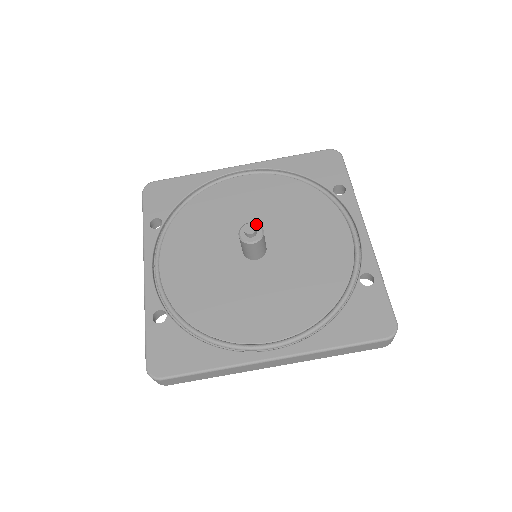
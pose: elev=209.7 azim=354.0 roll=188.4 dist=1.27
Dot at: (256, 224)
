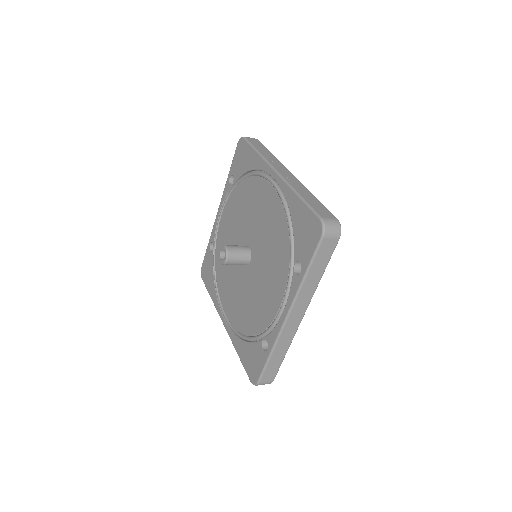
Dot at: (226, 252)
